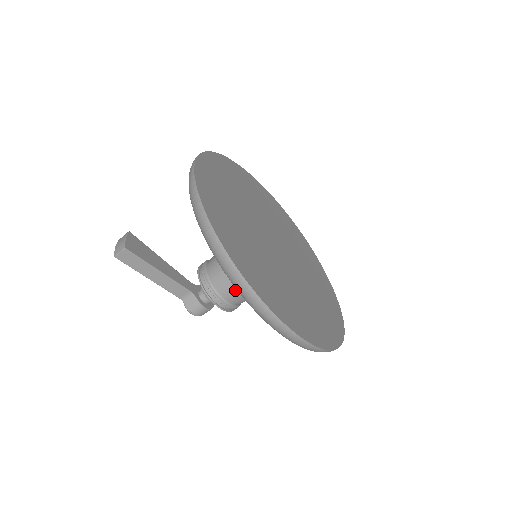
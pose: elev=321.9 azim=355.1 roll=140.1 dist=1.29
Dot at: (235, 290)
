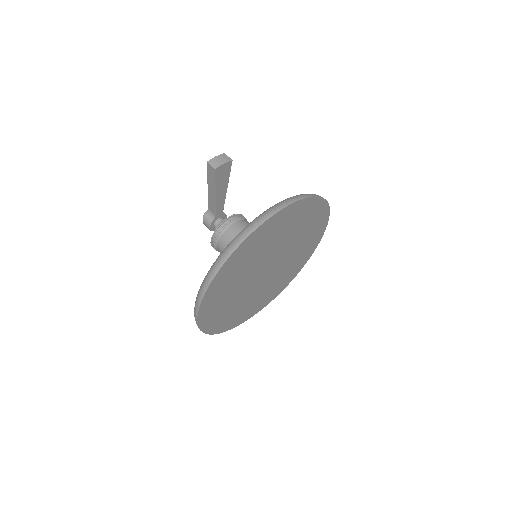
Dot at: occluded
